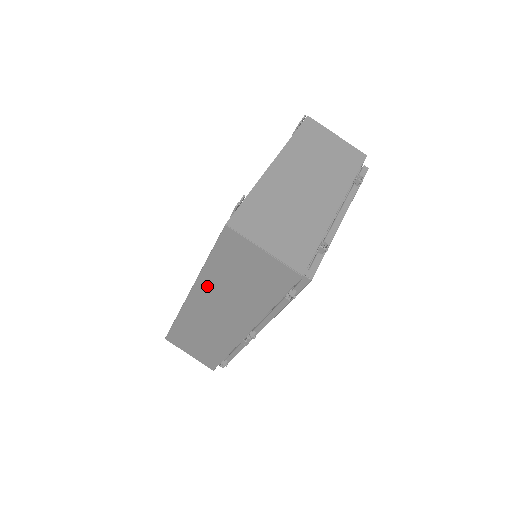
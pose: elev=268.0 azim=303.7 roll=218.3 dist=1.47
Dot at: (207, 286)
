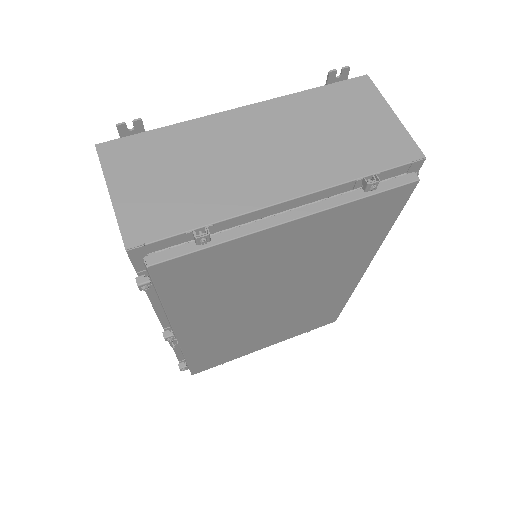
Dot at: occluded
